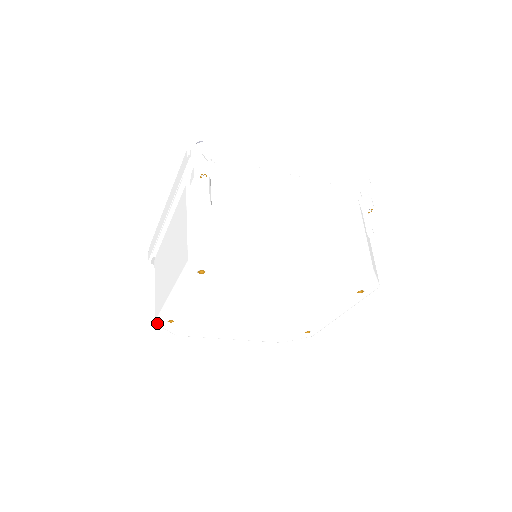
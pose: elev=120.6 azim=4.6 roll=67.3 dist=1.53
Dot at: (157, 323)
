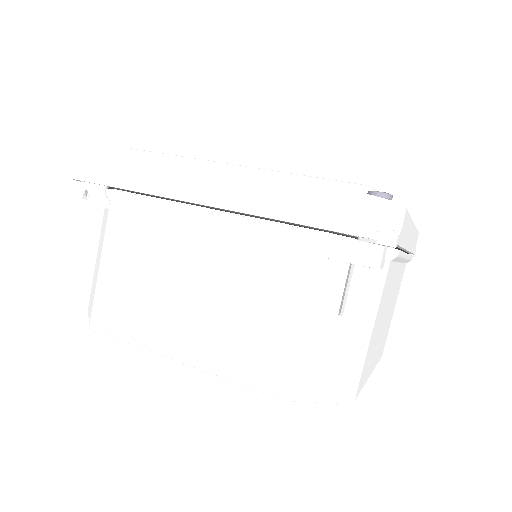
Dot at: (96, 331)
